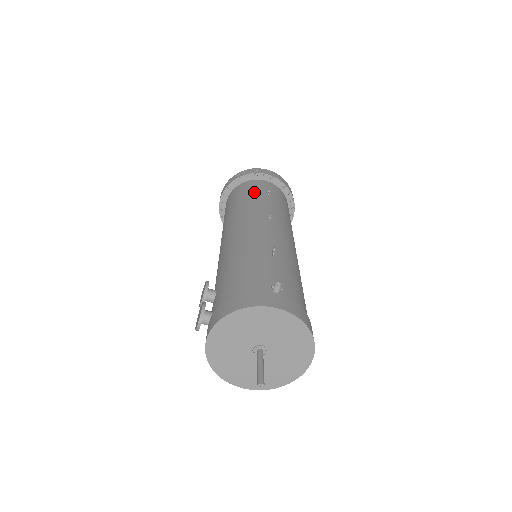
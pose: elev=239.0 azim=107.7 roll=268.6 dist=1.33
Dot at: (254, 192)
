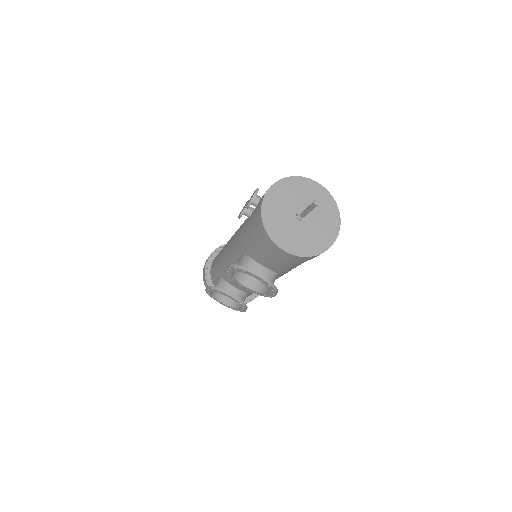
Dot at: occluded
